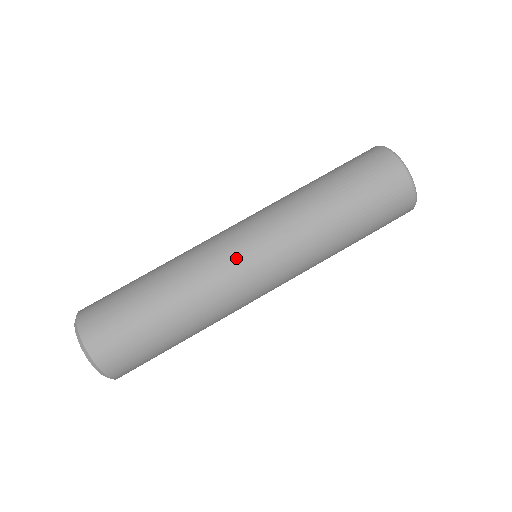
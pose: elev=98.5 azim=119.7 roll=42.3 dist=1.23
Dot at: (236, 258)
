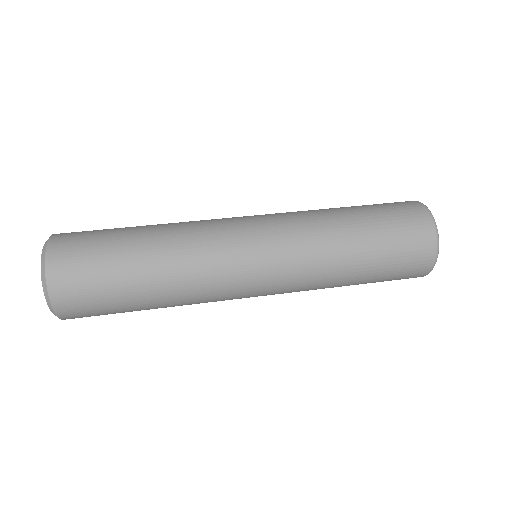
Dot at: (234, 222)
